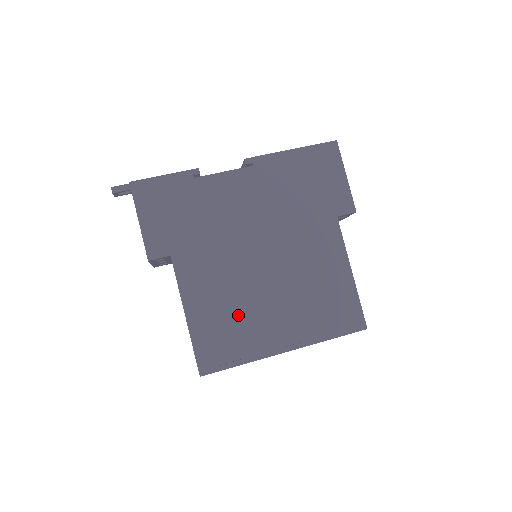
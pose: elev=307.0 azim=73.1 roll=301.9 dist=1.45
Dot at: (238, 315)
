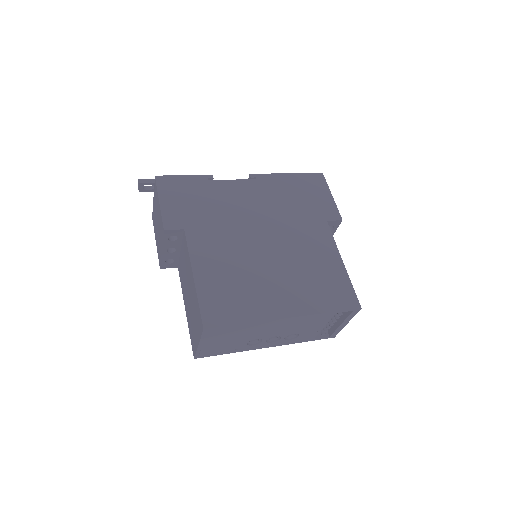
Dot at: (242, 282)
